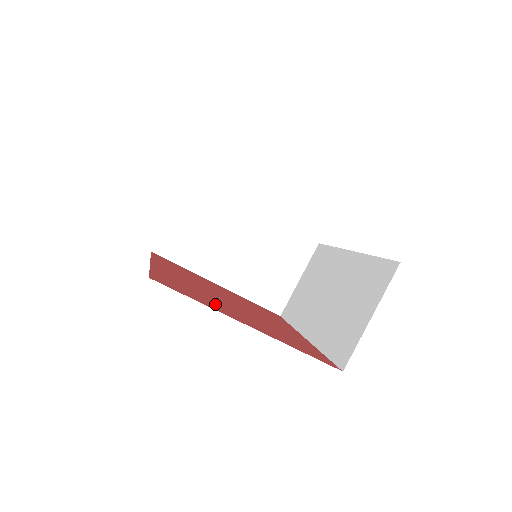
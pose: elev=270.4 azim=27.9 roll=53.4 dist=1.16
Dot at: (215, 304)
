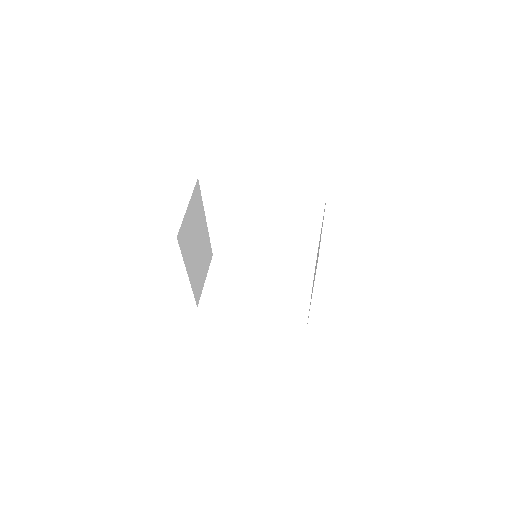
Dot at: occluded
